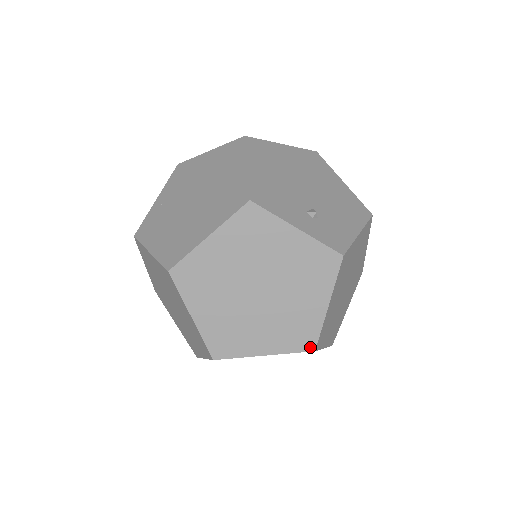
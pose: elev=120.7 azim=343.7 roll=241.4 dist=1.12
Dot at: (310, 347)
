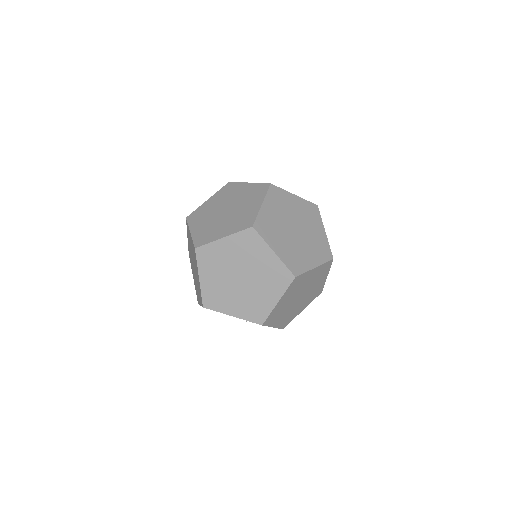
Dot at: (250, 226)
